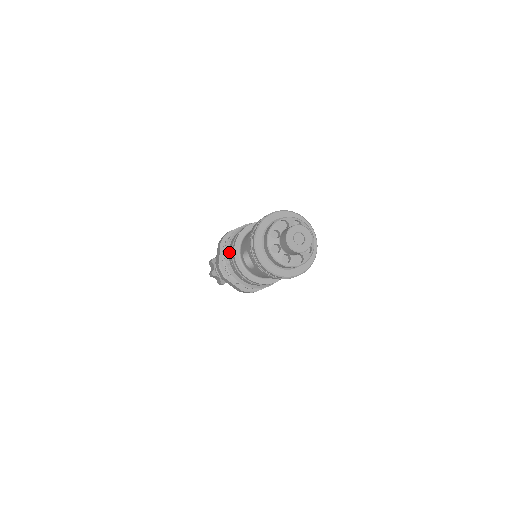
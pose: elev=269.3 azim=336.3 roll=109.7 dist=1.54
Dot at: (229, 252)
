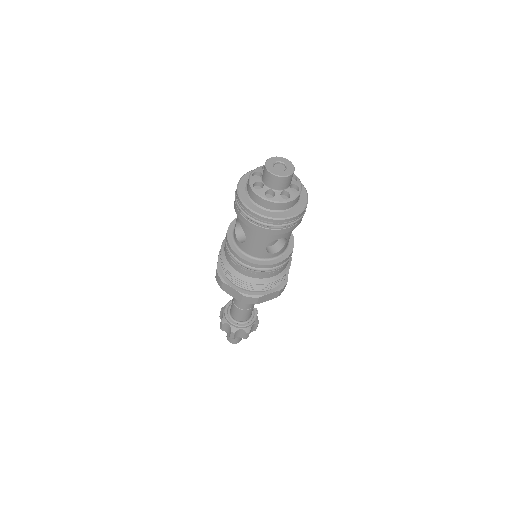
Dot at: (224, 245)
